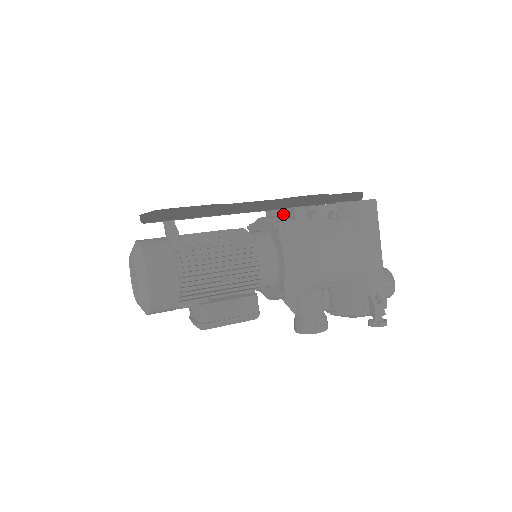
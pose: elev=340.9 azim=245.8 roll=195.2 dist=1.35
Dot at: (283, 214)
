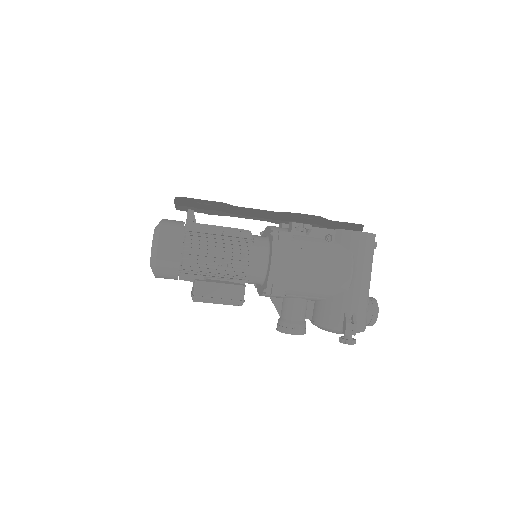
Dot at: occluded
